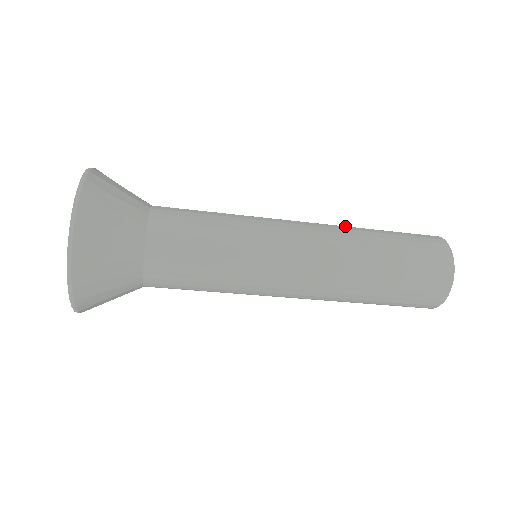
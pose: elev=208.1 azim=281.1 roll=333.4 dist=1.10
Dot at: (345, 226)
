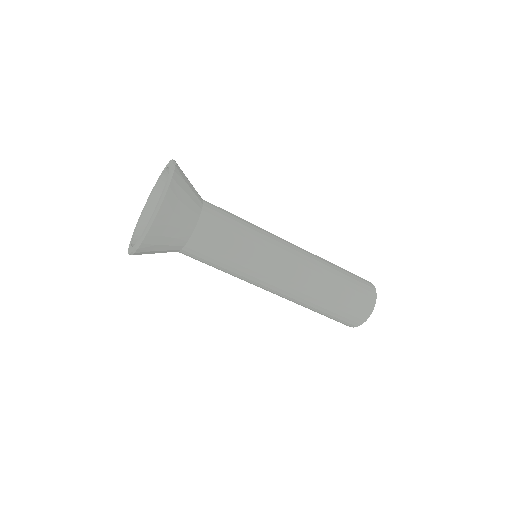
Dot at: (322, 262)
